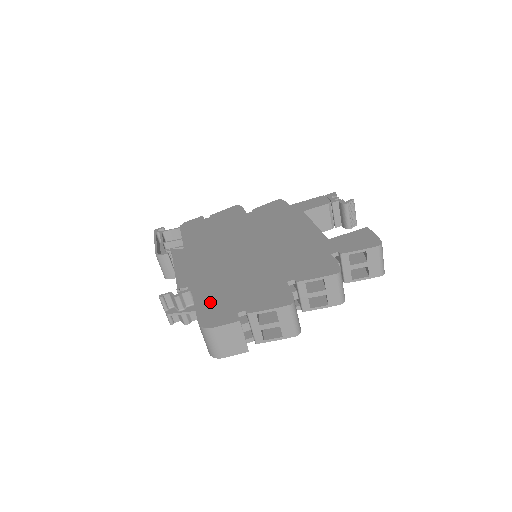
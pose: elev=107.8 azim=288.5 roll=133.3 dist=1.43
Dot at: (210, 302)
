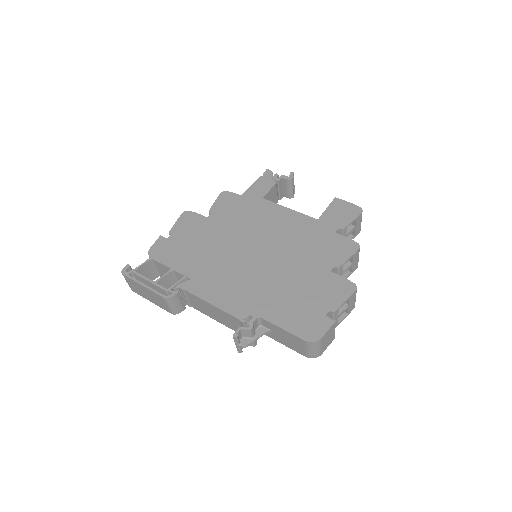
Dot at: (291, 318)
